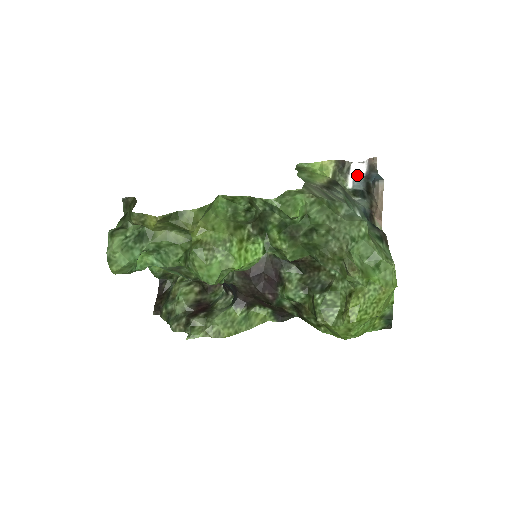
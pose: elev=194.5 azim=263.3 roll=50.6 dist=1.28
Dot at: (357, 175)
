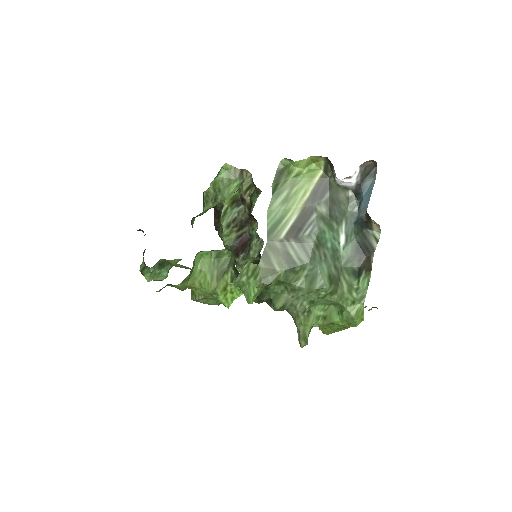
Dot at: (345, 186)
